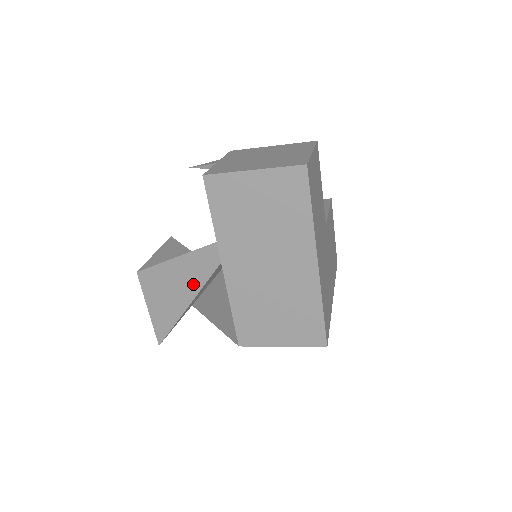
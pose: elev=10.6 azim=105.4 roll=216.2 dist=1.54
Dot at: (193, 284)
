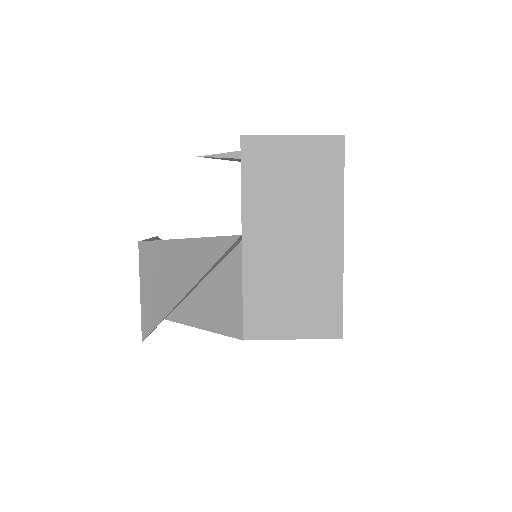
Dot at: (188, 276)
